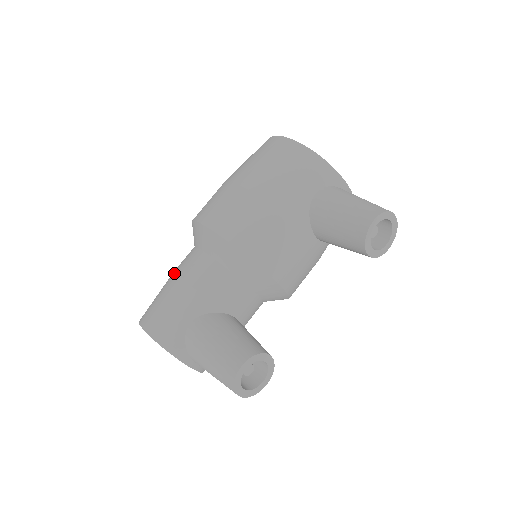
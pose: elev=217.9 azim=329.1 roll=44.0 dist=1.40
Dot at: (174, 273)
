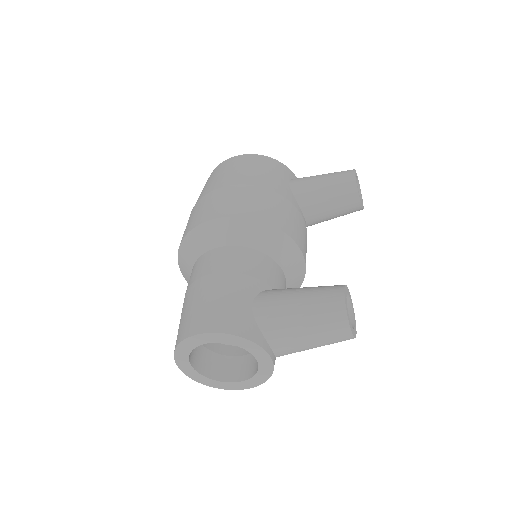
Dot at: (197, 279)
